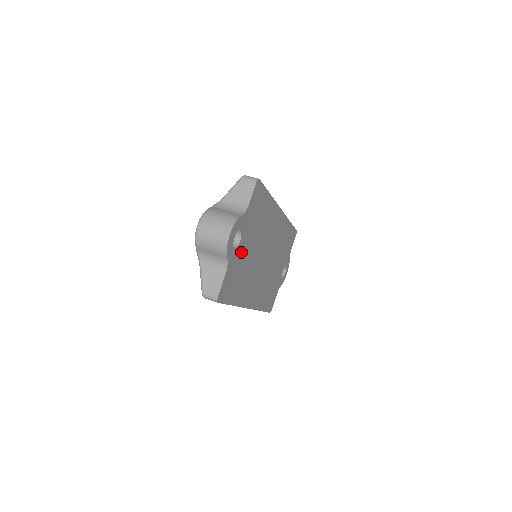
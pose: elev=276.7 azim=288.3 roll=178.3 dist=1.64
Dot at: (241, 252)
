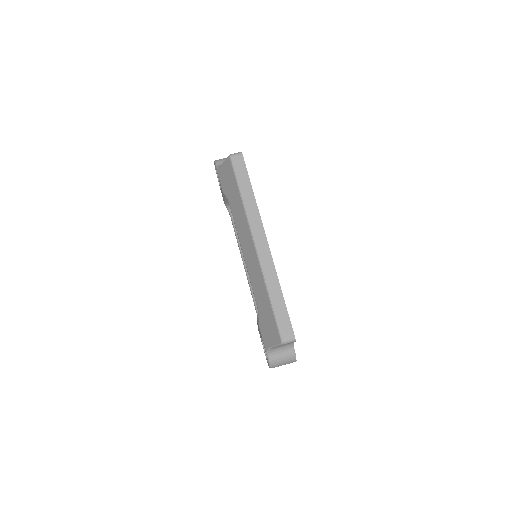
Dot at: occluded
